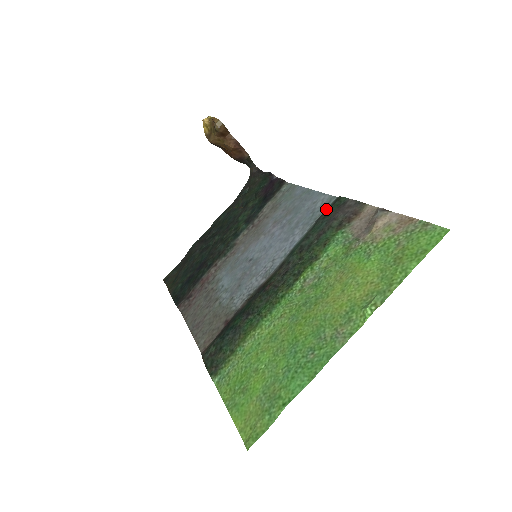
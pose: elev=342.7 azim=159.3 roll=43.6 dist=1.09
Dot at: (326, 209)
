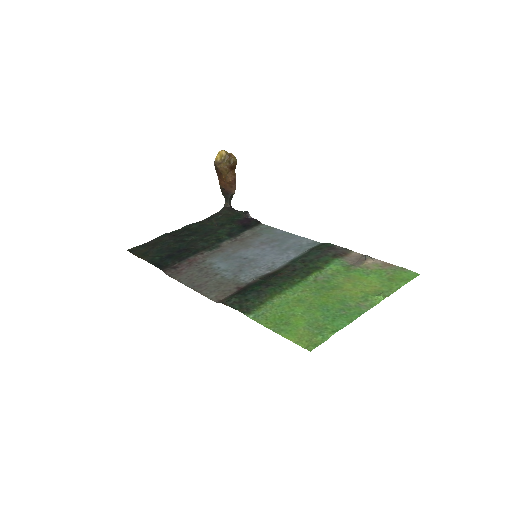
Dot at: (315, 246)
